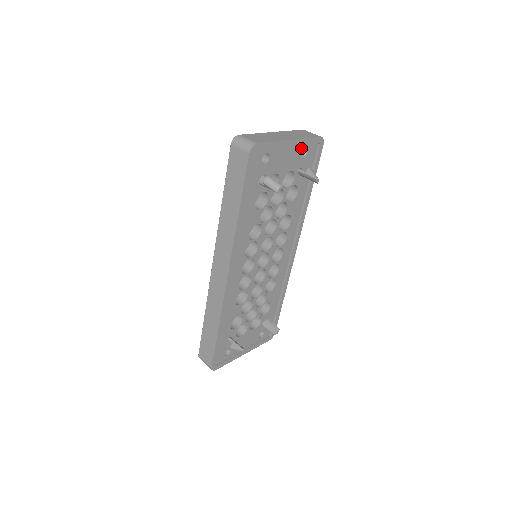
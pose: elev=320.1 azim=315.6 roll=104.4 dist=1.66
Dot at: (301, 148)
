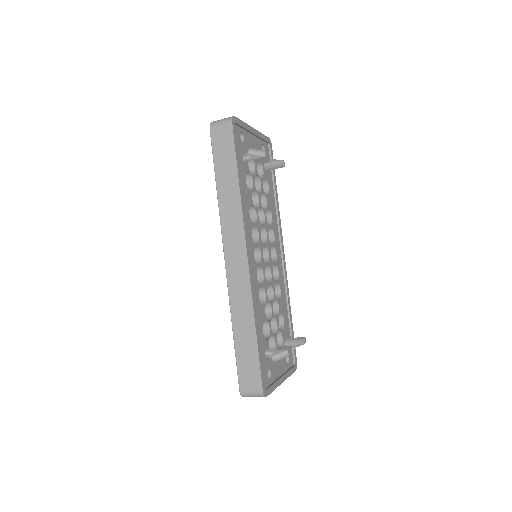
Dot at: (260, 142)
